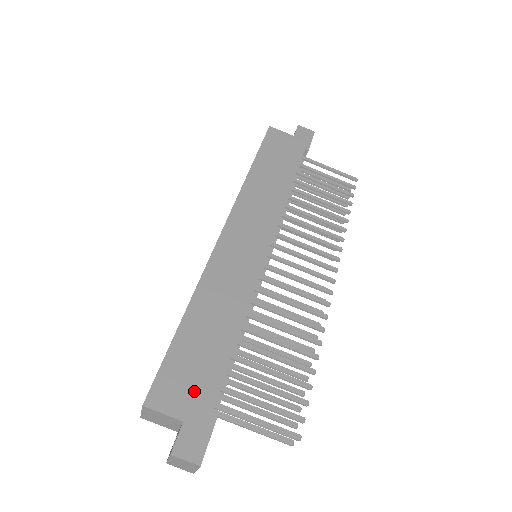
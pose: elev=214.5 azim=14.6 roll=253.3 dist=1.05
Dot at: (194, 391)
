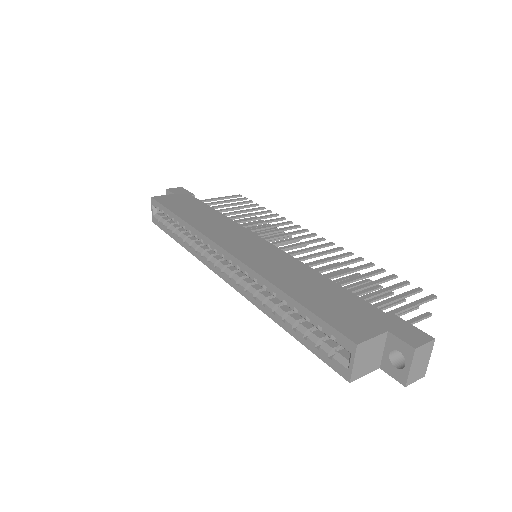
Dot at: (363, 316)
